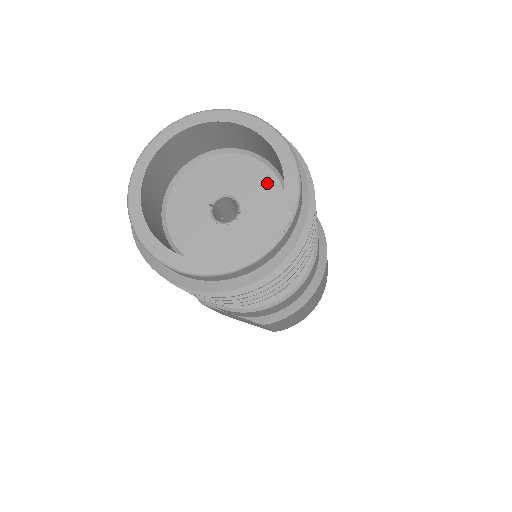
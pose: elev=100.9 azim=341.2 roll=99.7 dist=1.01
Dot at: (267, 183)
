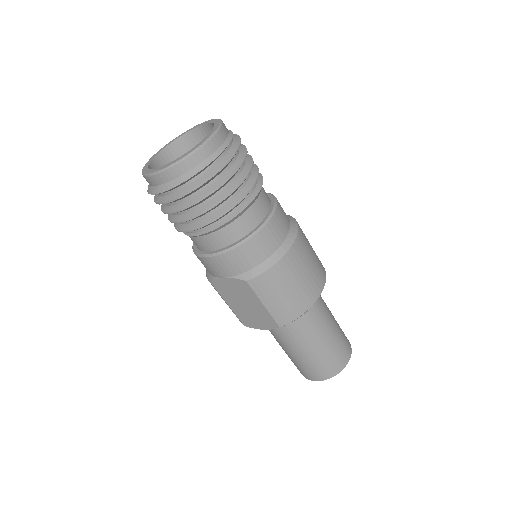
Dot at: occluded
